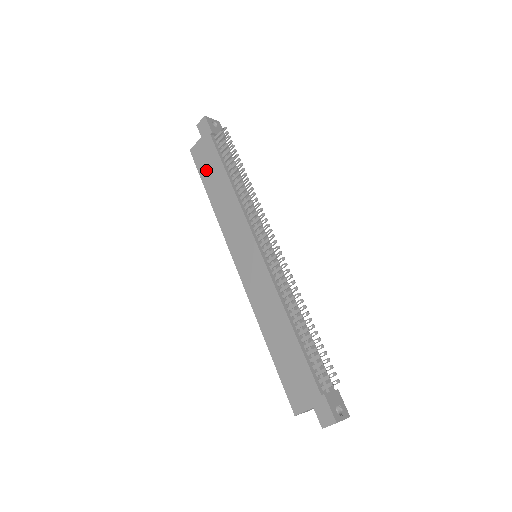
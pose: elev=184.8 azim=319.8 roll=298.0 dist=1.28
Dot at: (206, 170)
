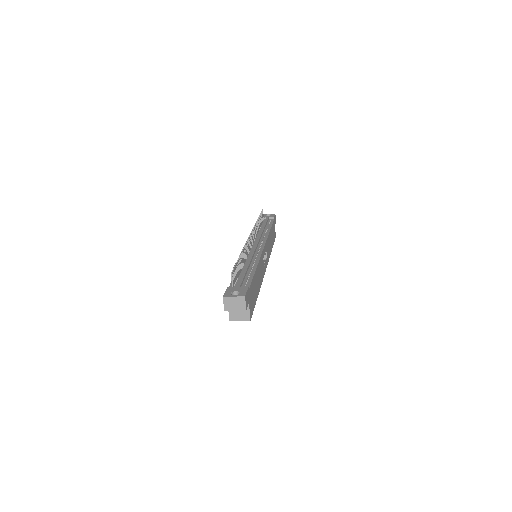
Dot at: occluded
